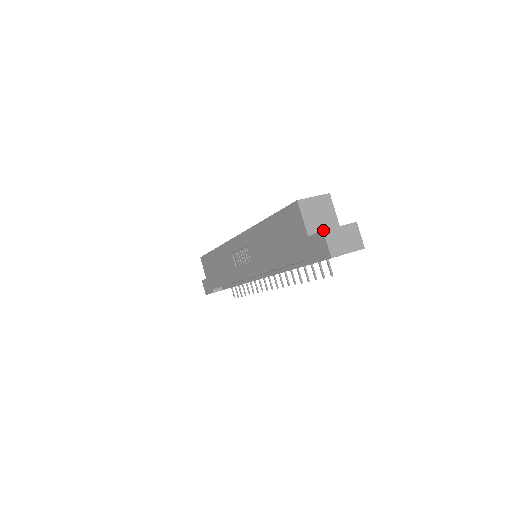
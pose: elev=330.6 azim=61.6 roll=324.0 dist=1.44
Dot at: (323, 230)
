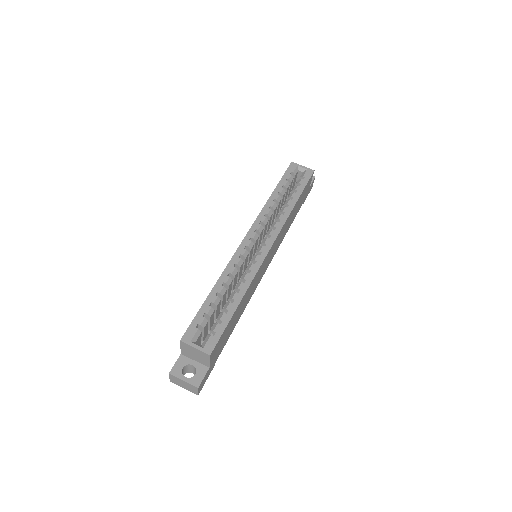
Dot at: (169, 373)
